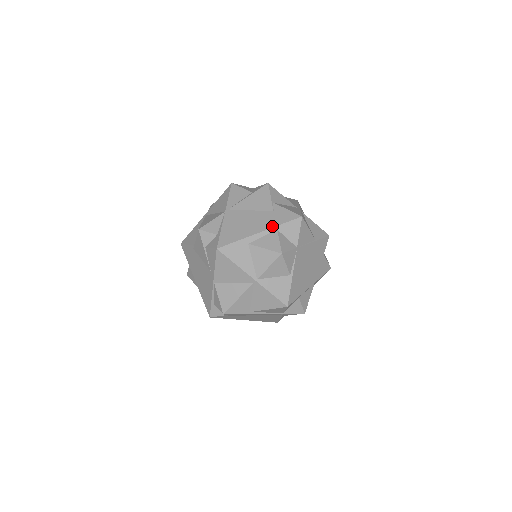
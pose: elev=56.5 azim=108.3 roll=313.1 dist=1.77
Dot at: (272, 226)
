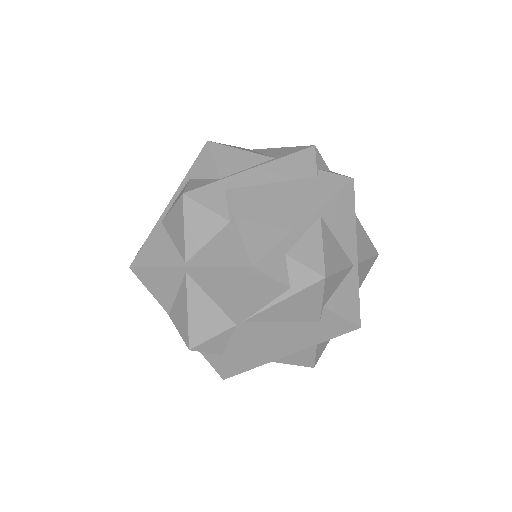
Dot at: (312, 345)
